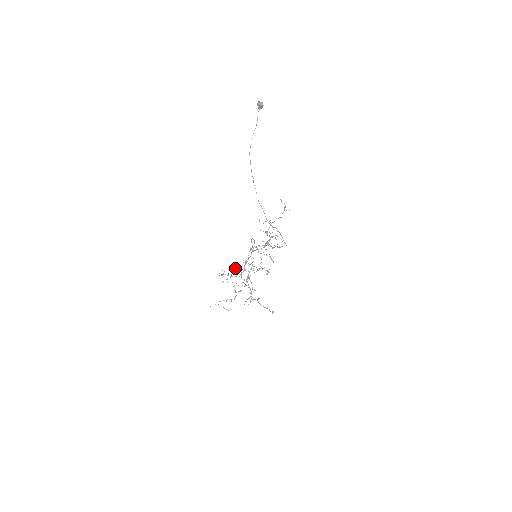
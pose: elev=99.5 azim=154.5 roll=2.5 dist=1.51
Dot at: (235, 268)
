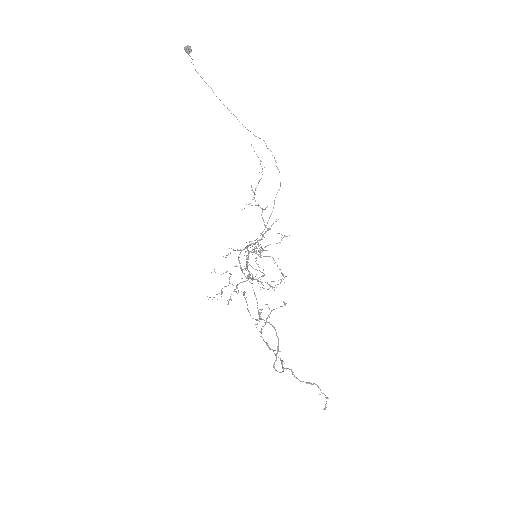
Dot at: occluded
